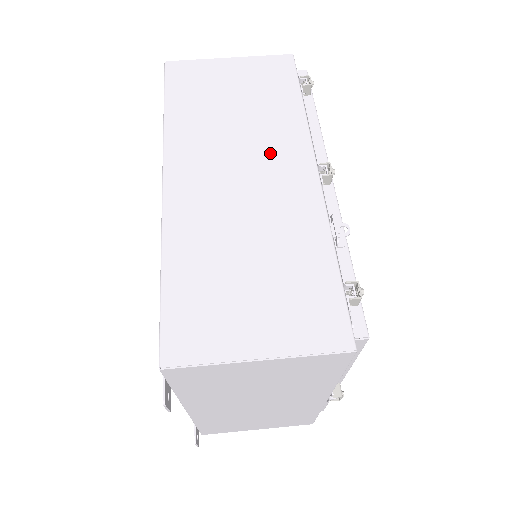
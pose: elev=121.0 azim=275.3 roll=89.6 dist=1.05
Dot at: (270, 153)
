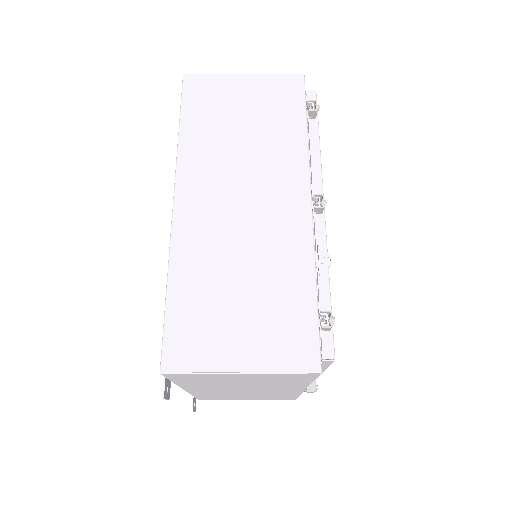
Dot at: (271, 180)
